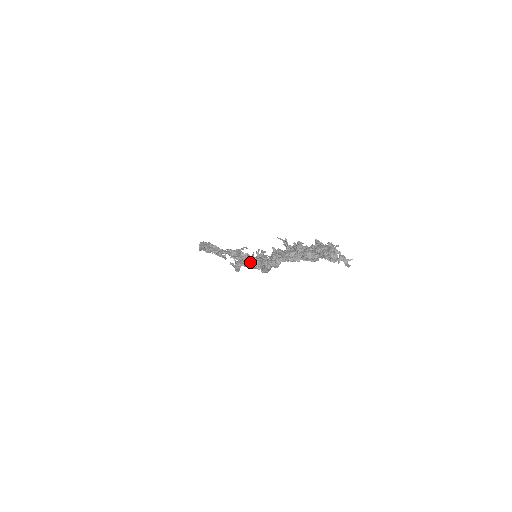
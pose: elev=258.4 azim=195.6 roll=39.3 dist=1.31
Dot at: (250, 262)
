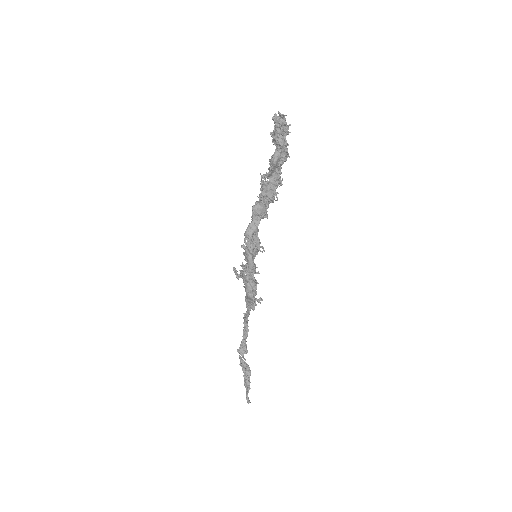
Dot at: occluded
